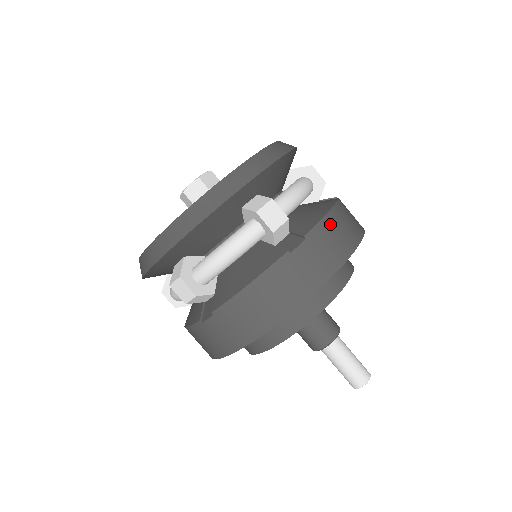
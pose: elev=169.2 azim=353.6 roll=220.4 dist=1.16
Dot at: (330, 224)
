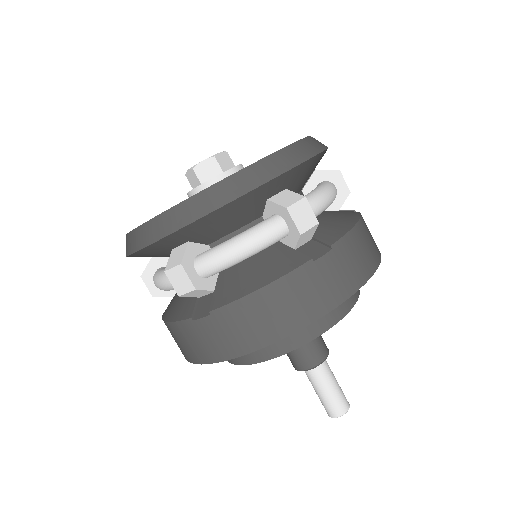
Dot at: occluded
